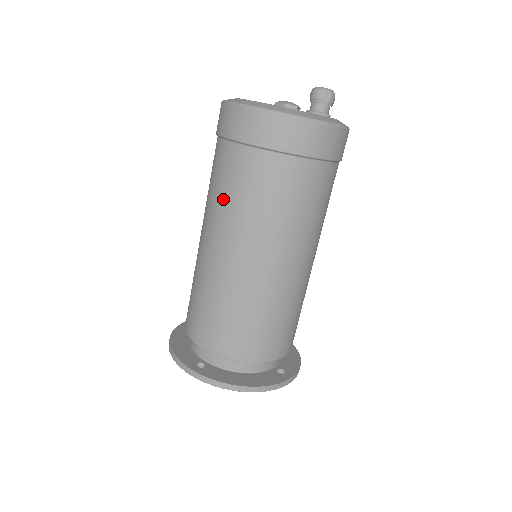
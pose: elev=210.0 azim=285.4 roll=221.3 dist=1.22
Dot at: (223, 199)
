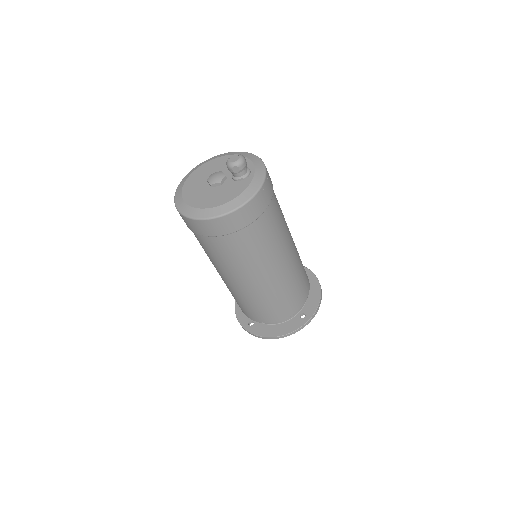
Dot at: (206, 253)
